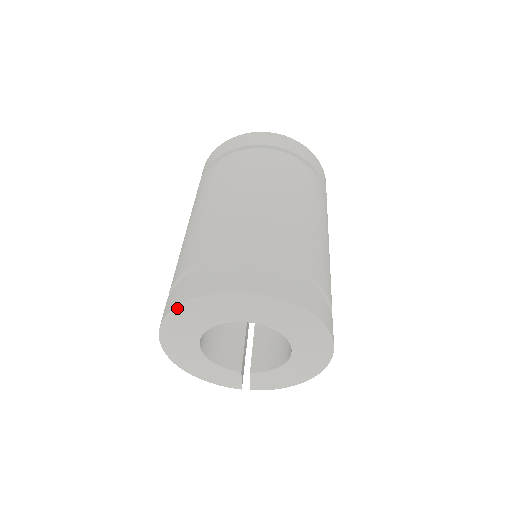
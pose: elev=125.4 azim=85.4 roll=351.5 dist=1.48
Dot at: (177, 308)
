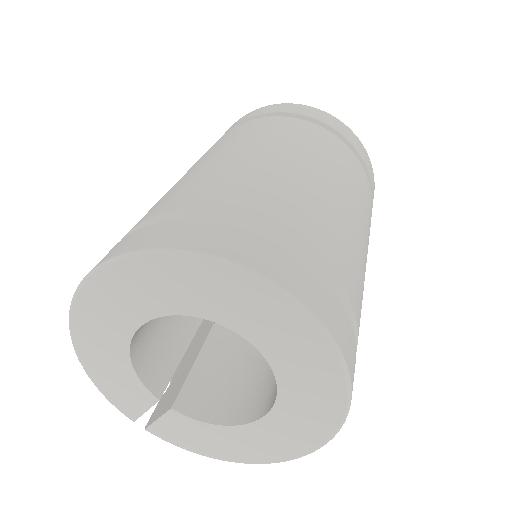
Dot at: (163, 252)
